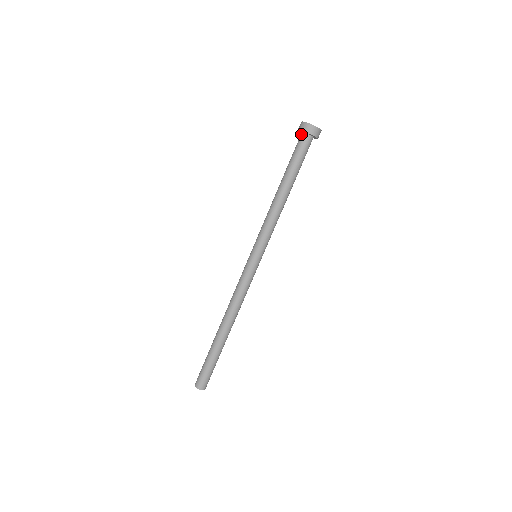
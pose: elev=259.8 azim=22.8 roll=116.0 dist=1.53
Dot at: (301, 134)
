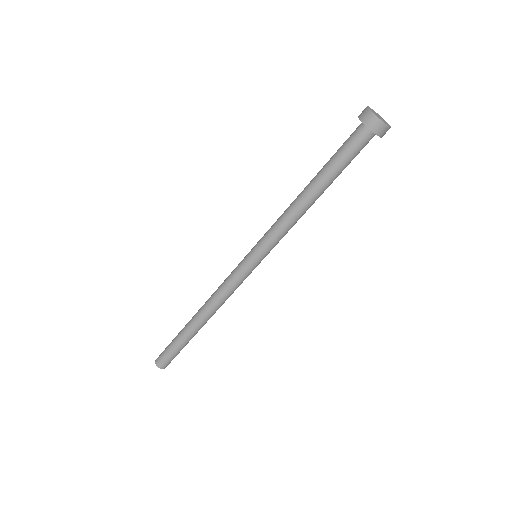
Dot at: occluded
